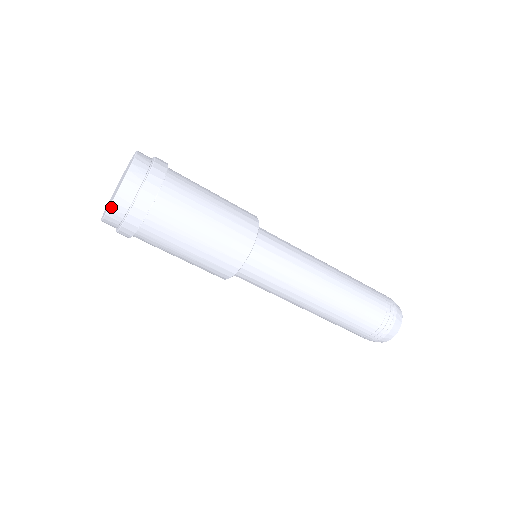
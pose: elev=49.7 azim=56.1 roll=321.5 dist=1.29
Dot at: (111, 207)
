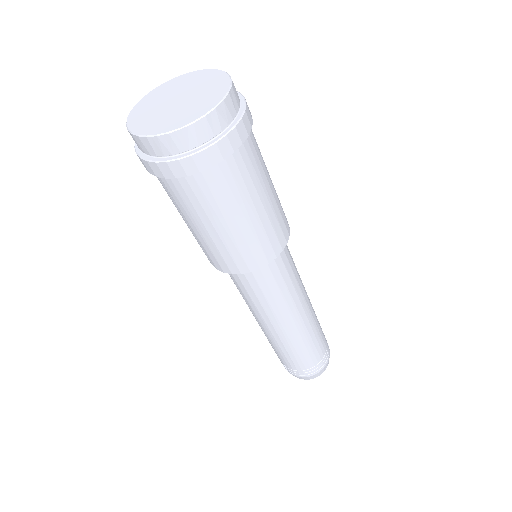
Dot at: (162, 136)
